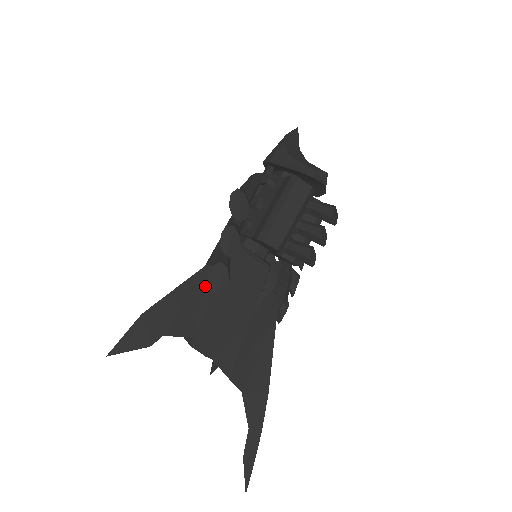
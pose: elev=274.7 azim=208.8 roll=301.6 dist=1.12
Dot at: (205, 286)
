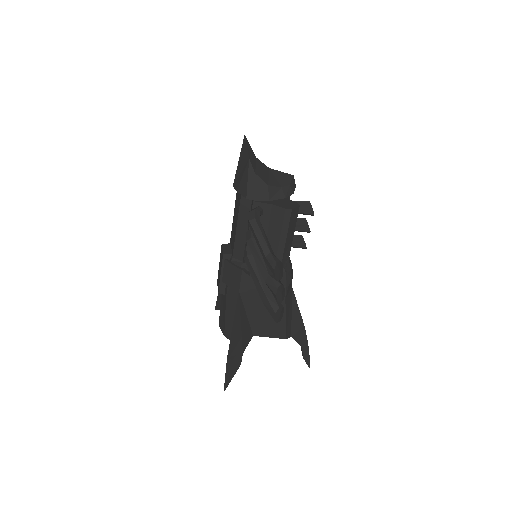
Dot at: (244, 306)
